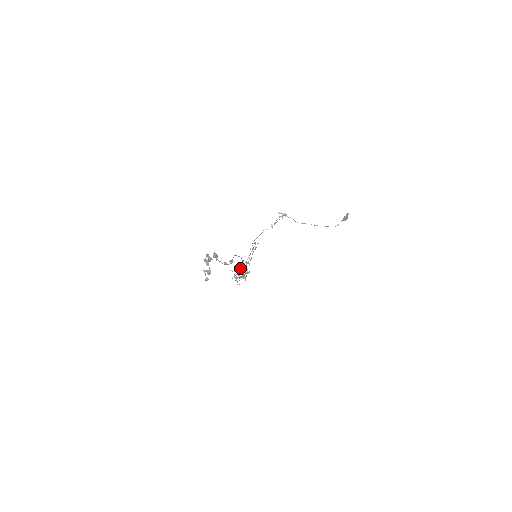
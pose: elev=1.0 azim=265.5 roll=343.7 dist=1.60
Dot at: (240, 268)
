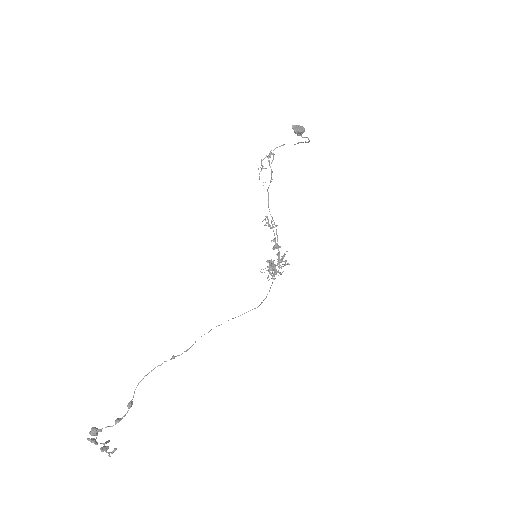
Dot at: (270, 262)
